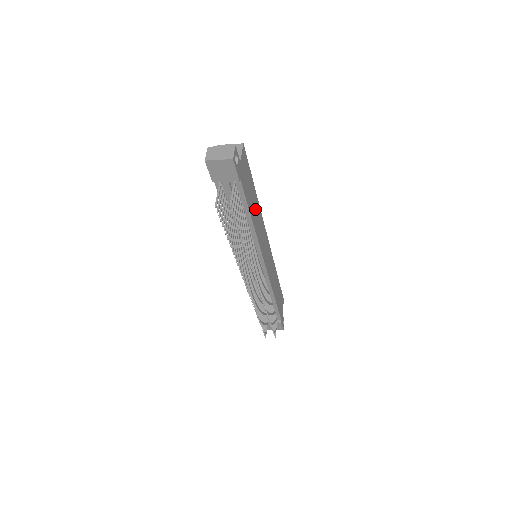
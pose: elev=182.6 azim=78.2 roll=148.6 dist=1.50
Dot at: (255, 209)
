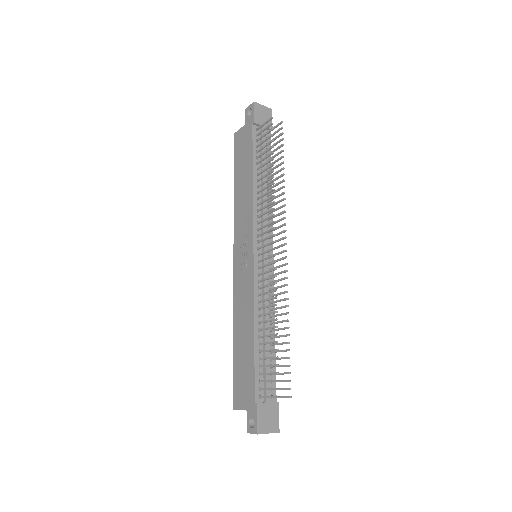
Dot at: occluded
